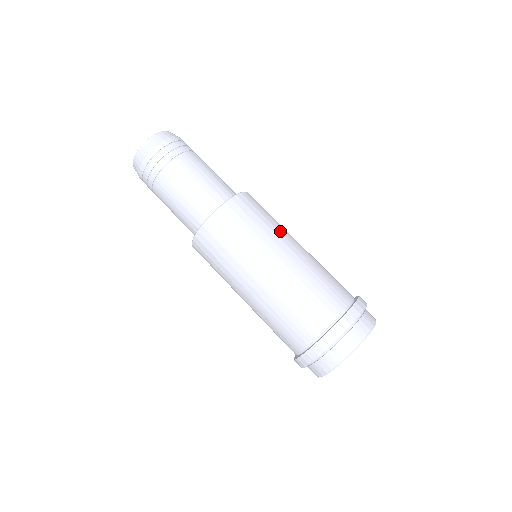
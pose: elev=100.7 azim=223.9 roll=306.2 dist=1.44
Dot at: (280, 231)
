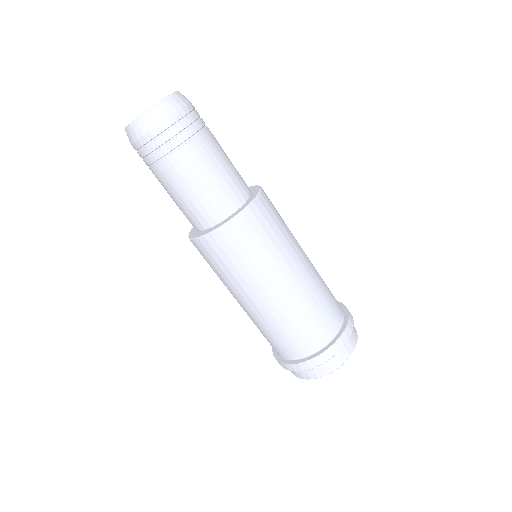
Dot at: (277, 262)
